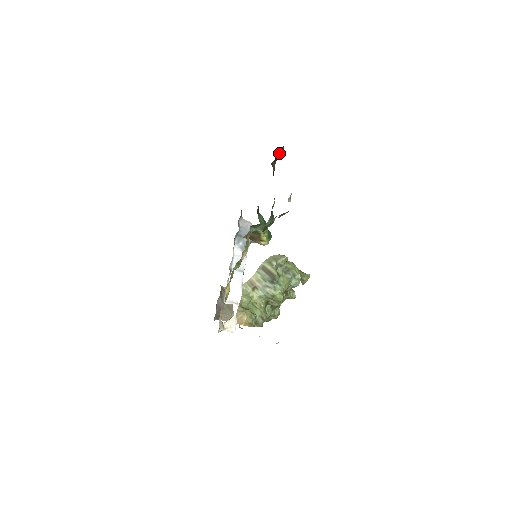
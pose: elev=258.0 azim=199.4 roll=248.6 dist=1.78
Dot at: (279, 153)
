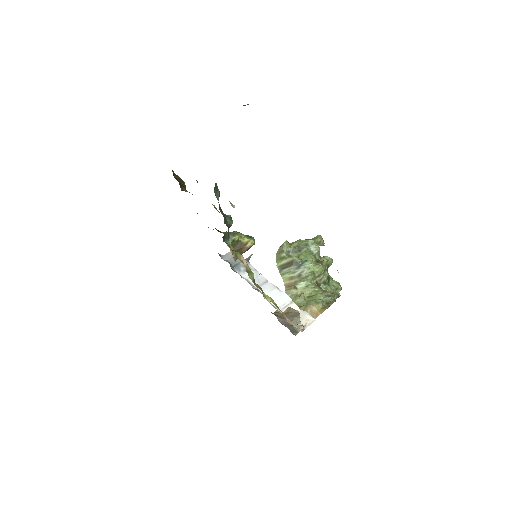
Dot at: (178, 180)
